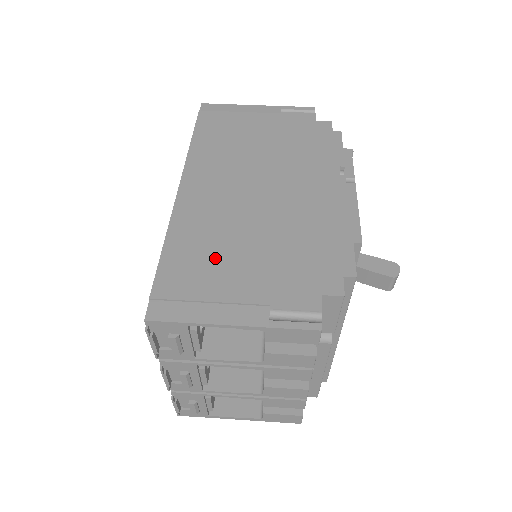
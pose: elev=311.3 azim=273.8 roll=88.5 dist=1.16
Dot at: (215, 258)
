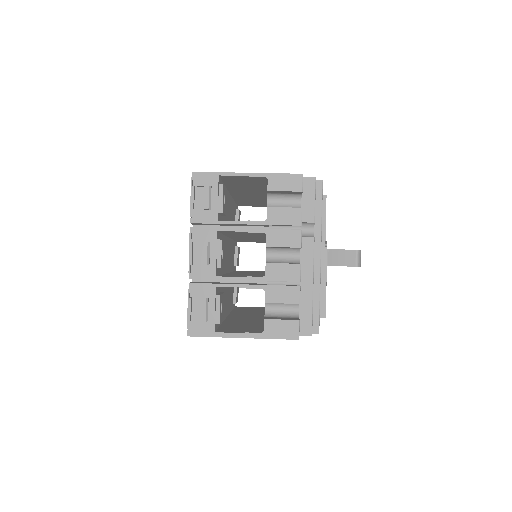
Dot at: occluded
